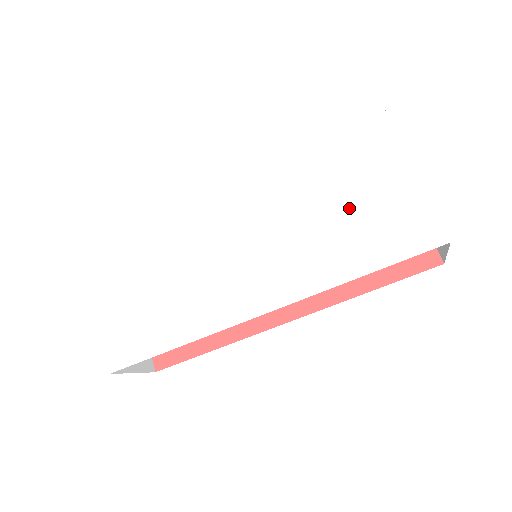
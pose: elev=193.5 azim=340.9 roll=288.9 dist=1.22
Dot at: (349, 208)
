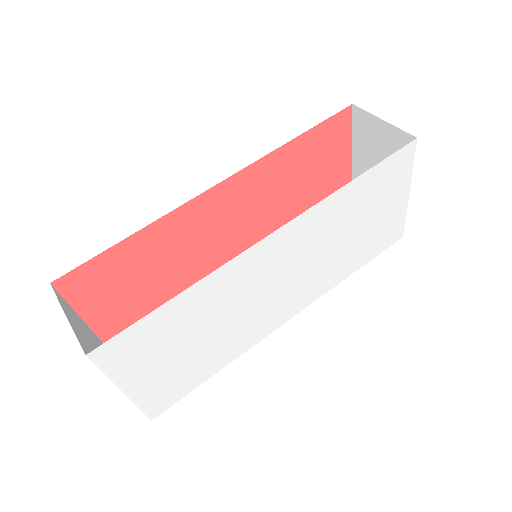
Dot at: (365, 229)
